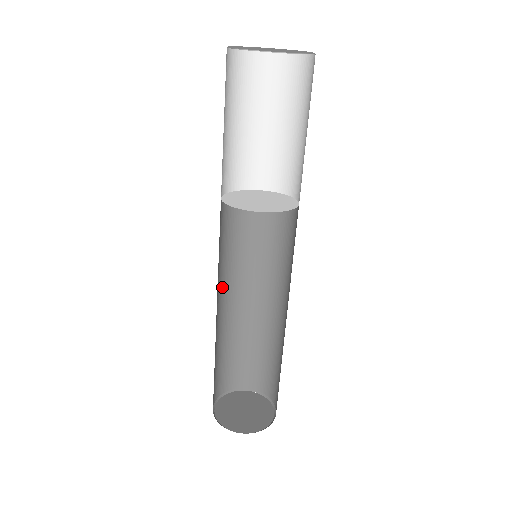
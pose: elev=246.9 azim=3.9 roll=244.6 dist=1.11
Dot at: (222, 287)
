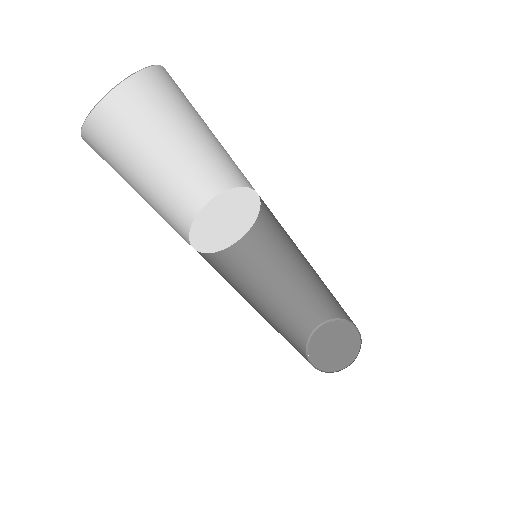
Dot at: occluded
